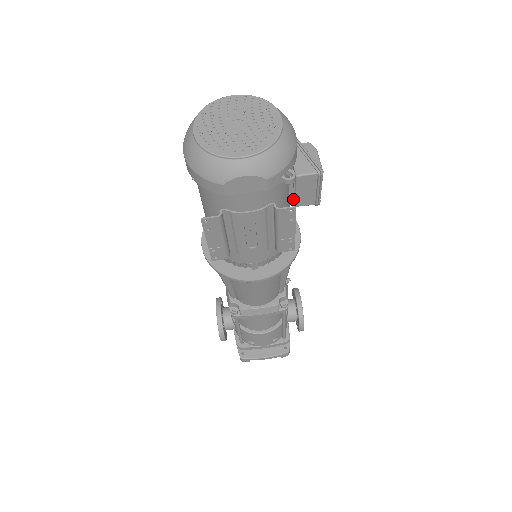
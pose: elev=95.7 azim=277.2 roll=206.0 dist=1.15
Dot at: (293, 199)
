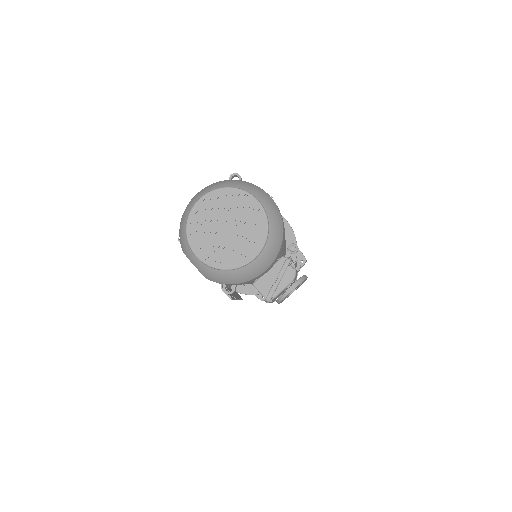
Dot at: occluded
